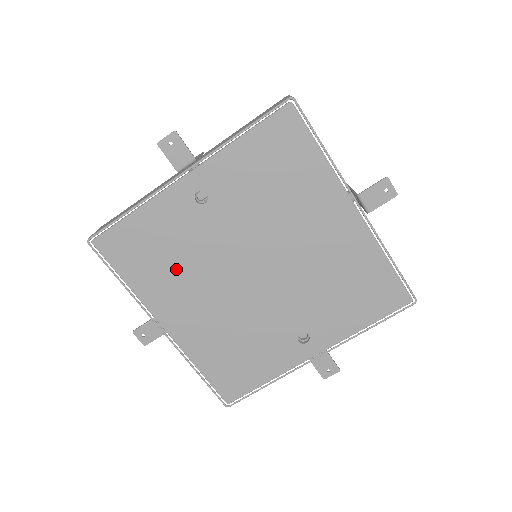
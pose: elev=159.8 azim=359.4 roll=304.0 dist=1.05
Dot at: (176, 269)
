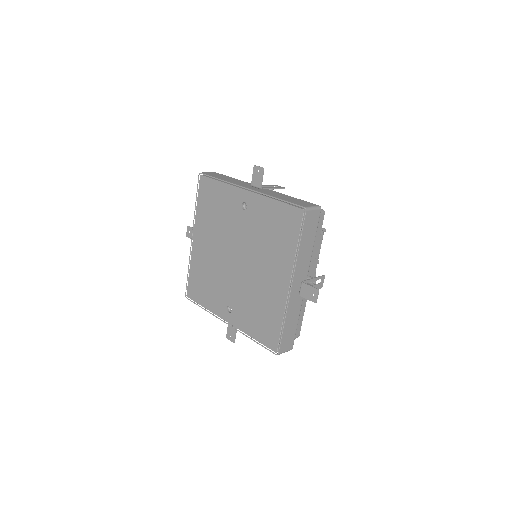
Dot at: (215, 222)
